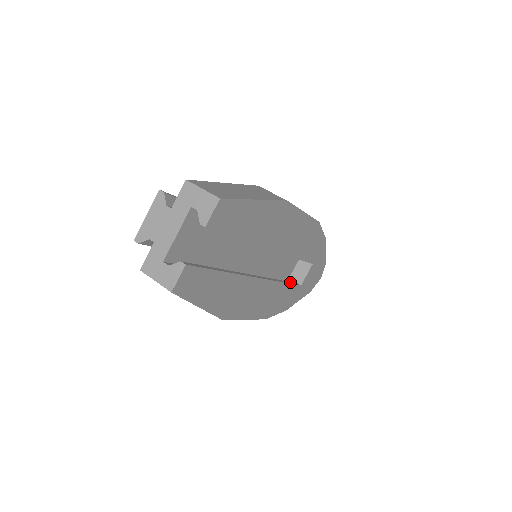
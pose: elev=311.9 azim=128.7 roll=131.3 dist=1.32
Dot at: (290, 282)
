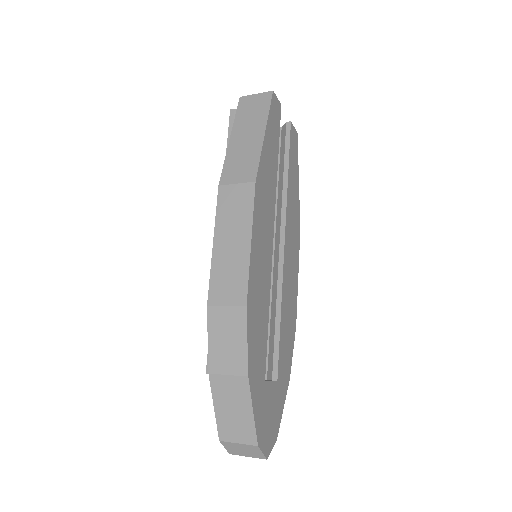
Dot at: occluded
